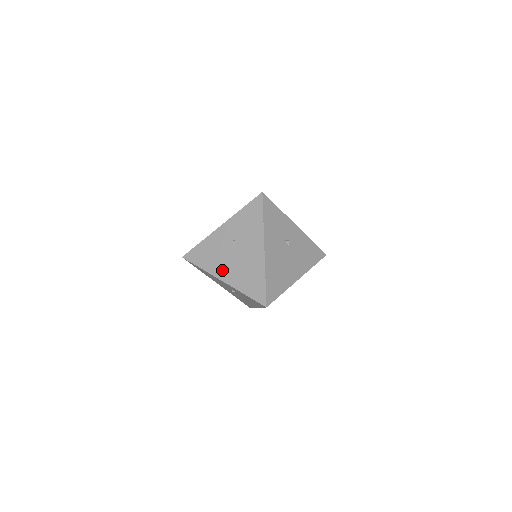
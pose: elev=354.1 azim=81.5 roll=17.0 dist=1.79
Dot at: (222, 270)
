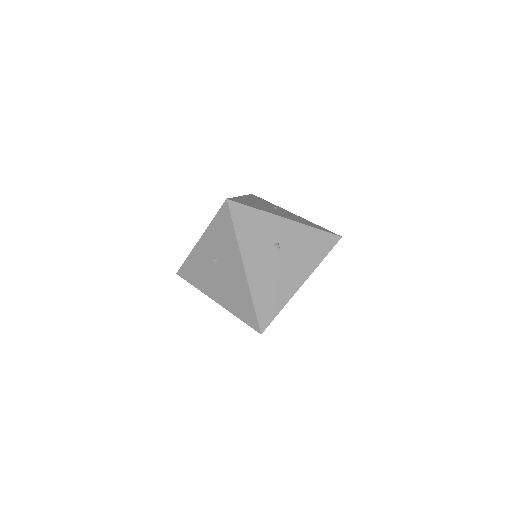
Dot at: occluded
